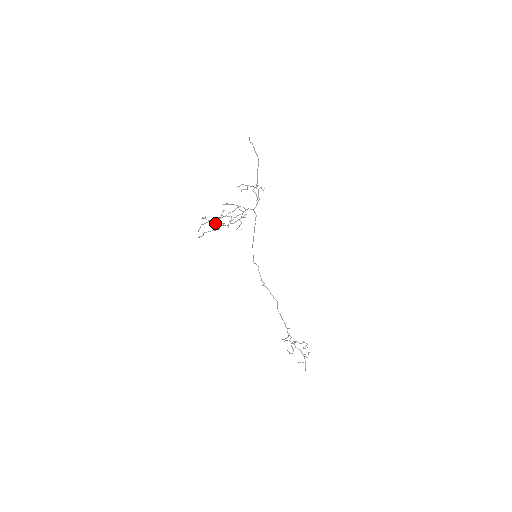
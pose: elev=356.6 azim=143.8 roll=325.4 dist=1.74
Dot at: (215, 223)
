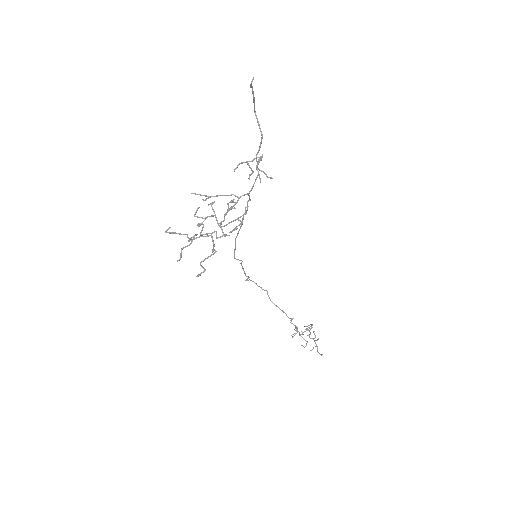
Dot at: (199, 236)
